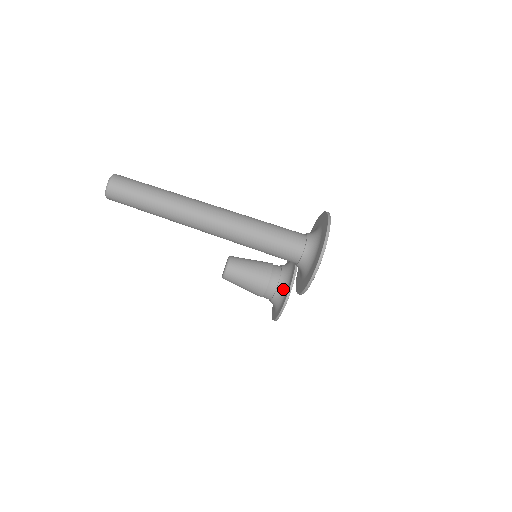
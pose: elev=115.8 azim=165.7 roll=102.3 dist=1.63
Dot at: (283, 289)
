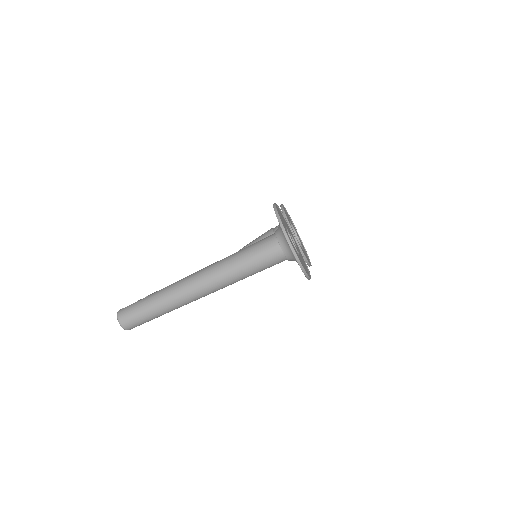
Dot at: occluded
